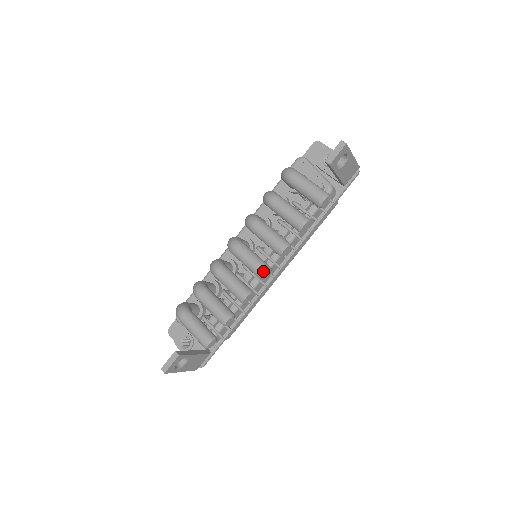
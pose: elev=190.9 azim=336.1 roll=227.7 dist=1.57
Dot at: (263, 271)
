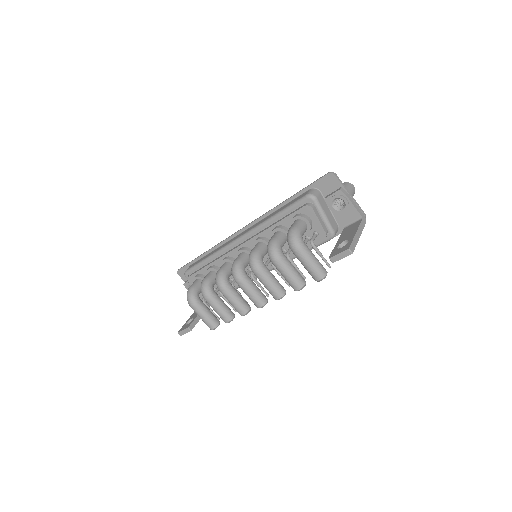
Dot at: (260, 307)
